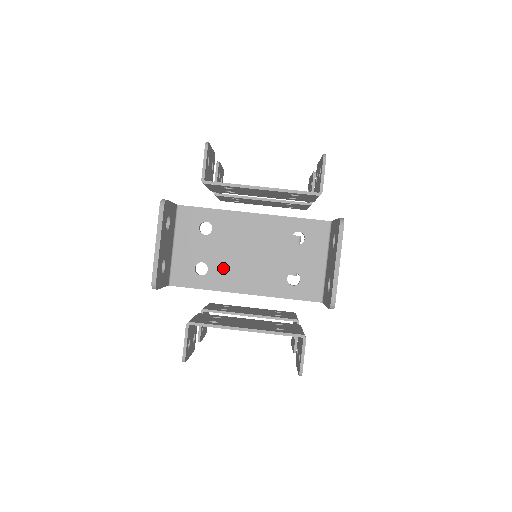
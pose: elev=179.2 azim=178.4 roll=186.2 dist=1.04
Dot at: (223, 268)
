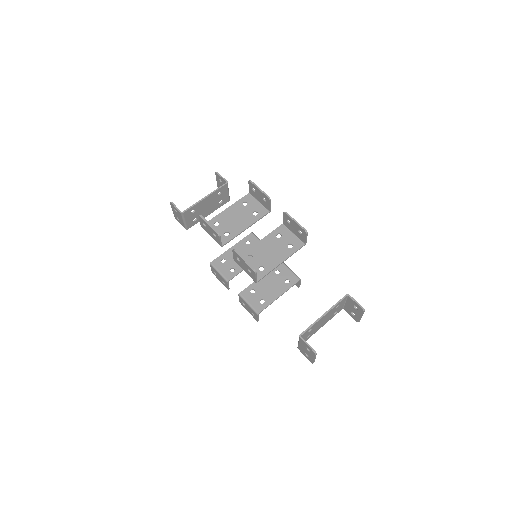
Dot at: (315, 331)
